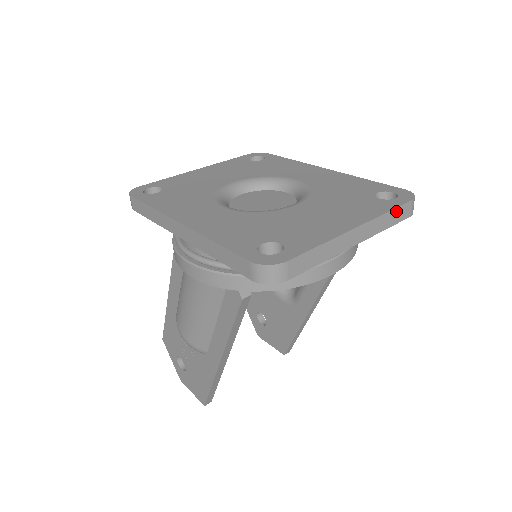
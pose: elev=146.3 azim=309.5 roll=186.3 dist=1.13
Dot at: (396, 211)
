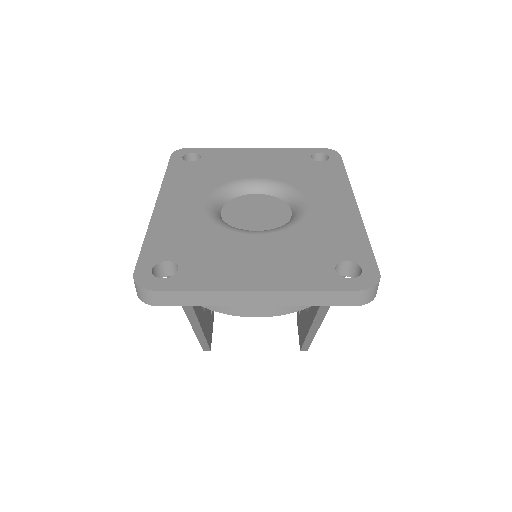
Dot at: (329, 293)
